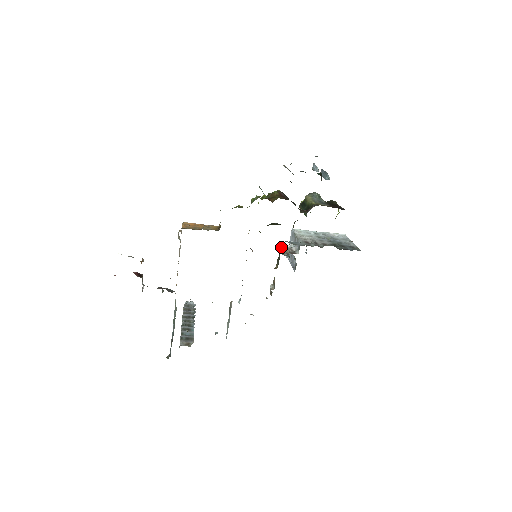
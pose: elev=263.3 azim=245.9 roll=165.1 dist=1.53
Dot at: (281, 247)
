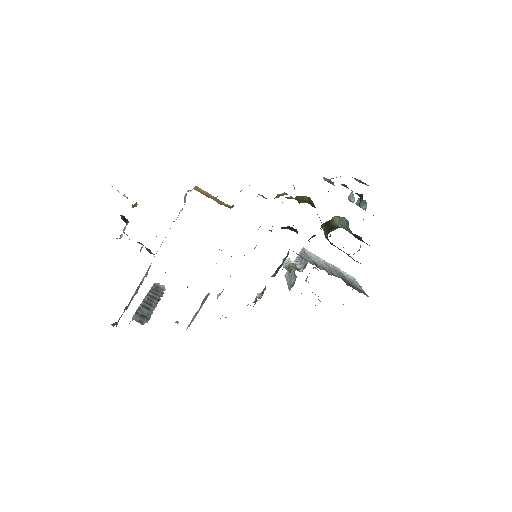
Dot at: (285, 260)
